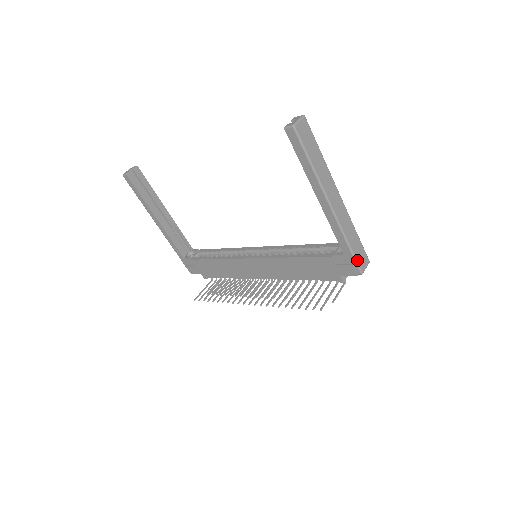
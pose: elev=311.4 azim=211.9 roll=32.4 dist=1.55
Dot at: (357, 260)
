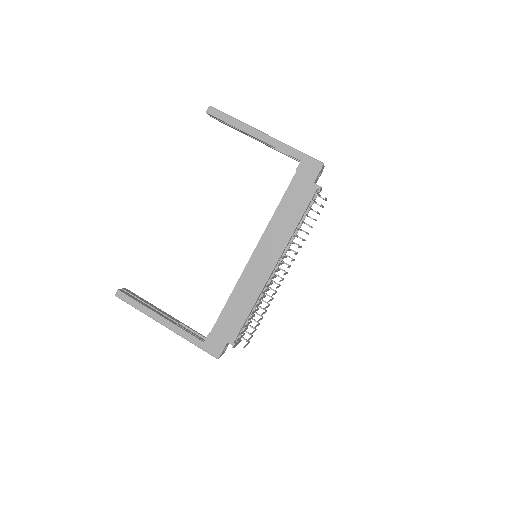
Dot at: (311, 157)
